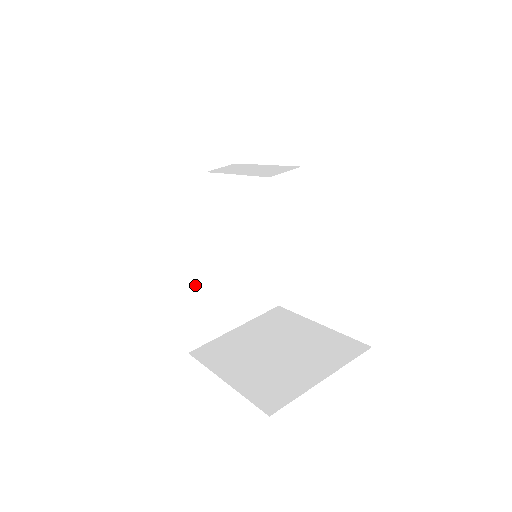
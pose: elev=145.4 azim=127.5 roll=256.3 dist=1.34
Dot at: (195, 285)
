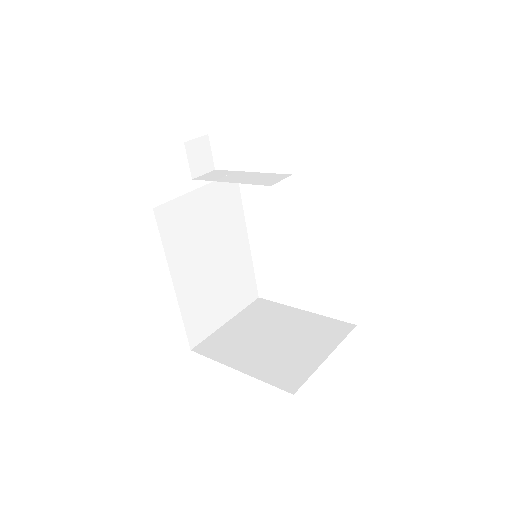
Dot at: (195, 287)
